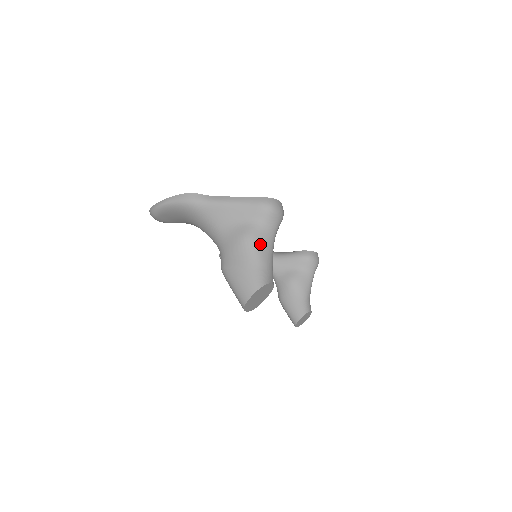
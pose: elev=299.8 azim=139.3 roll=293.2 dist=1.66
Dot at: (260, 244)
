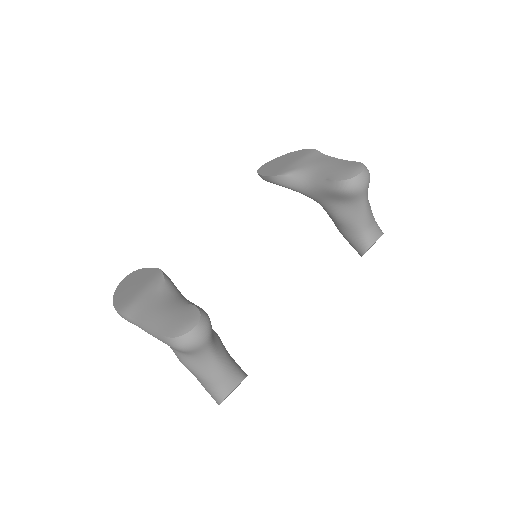
Dot at: (198, 370)
